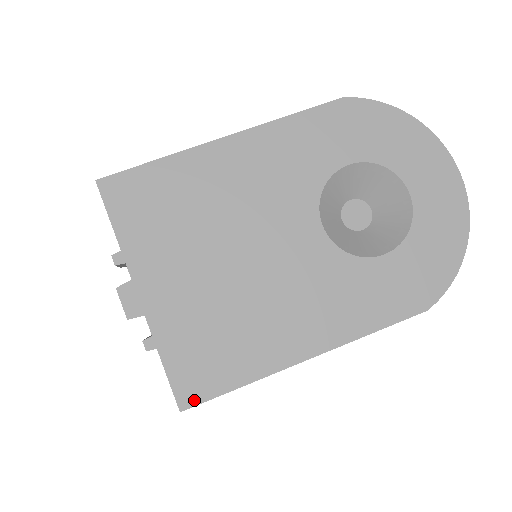
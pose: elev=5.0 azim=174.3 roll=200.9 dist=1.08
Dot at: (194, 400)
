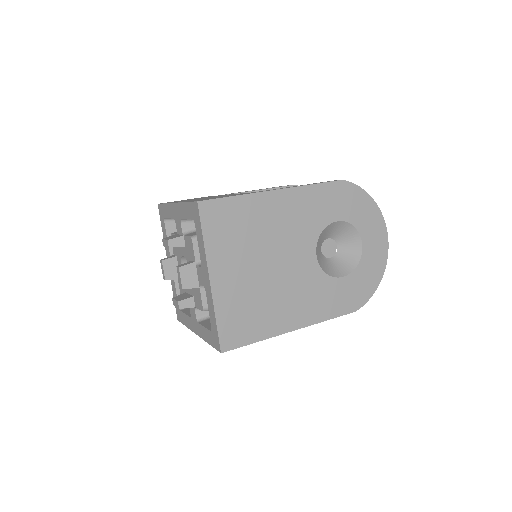
Dot at: (230, 347)
